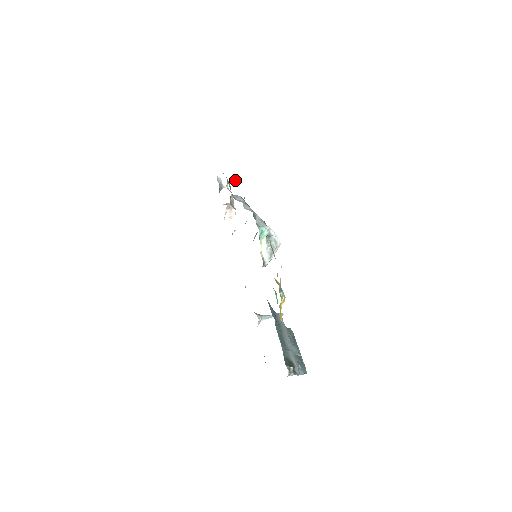
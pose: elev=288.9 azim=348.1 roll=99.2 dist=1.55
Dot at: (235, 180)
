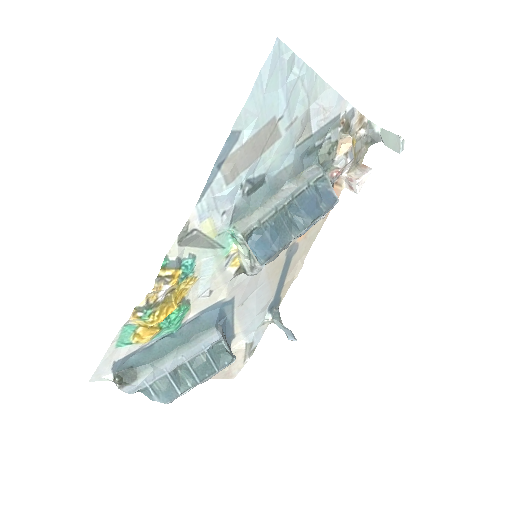
Dot at: (396, 139)
